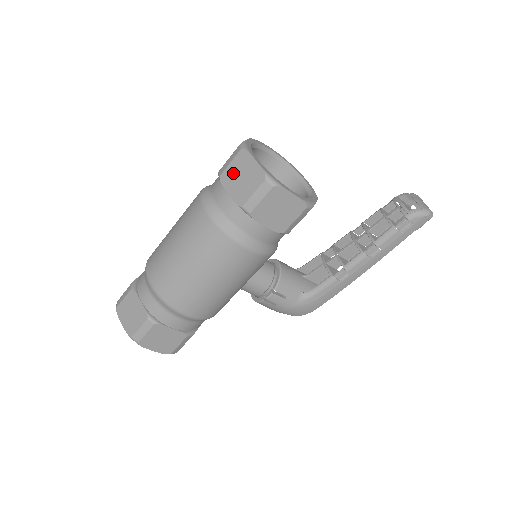
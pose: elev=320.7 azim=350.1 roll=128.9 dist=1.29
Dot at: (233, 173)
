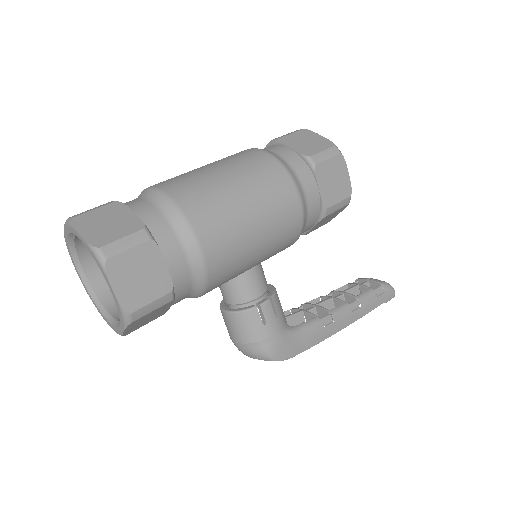
Dot at: (296, 138)
